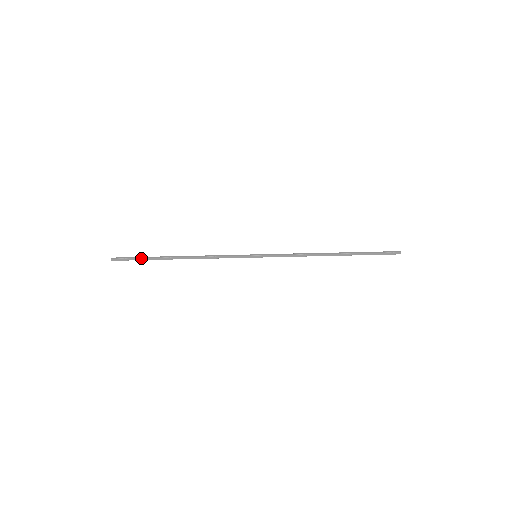
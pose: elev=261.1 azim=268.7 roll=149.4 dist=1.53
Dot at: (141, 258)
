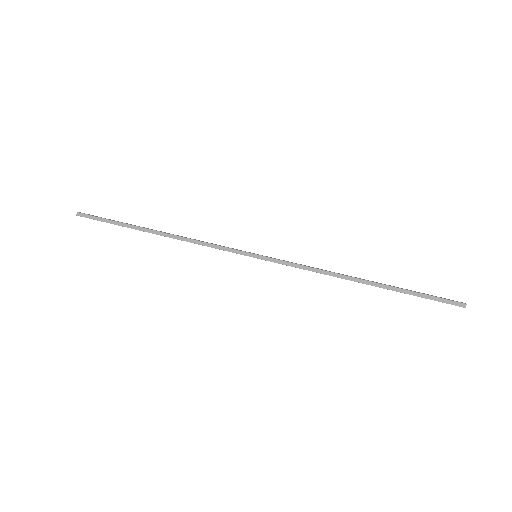
Dot at: (112, 220)
